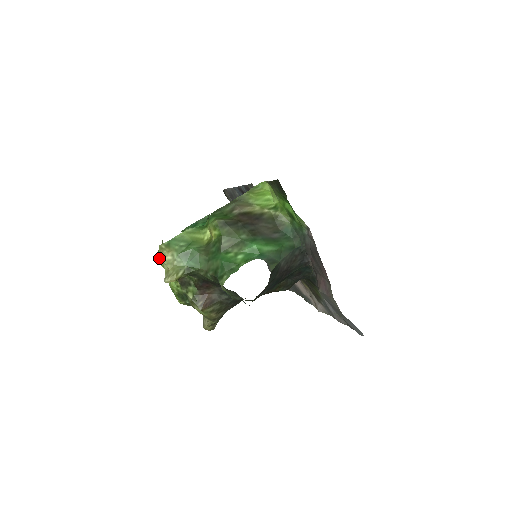
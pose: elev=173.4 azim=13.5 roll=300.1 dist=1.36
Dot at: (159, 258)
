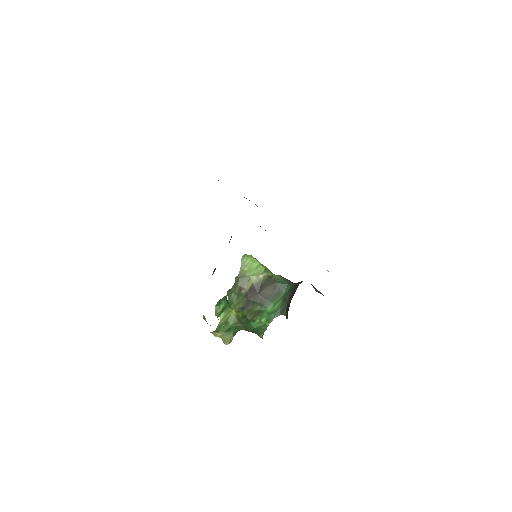
Dot at: occluded
